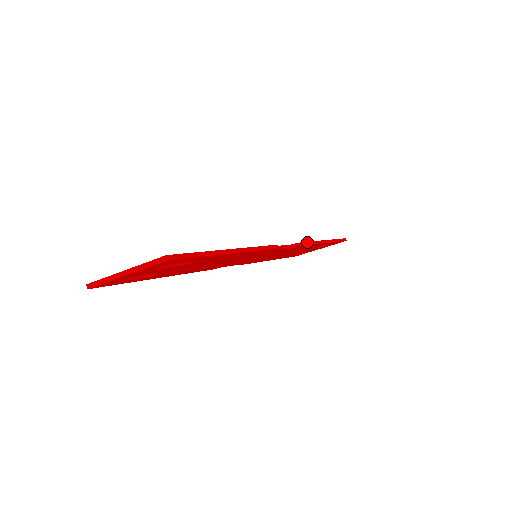
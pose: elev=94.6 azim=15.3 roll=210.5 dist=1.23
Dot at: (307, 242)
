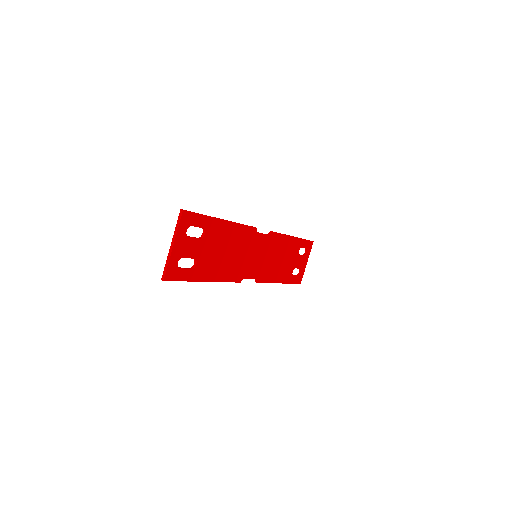
Dot at: (278, 233)
